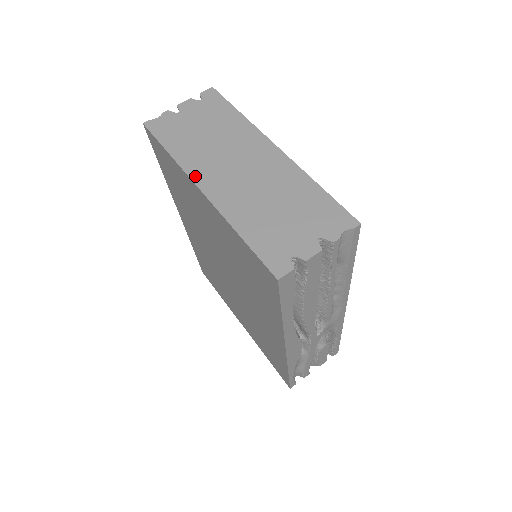
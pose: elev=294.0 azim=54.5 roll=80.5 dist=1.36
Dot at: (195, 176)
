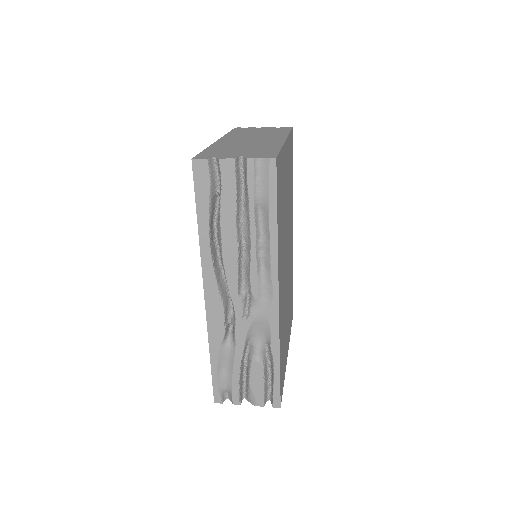
Dot at: (224, 138)
